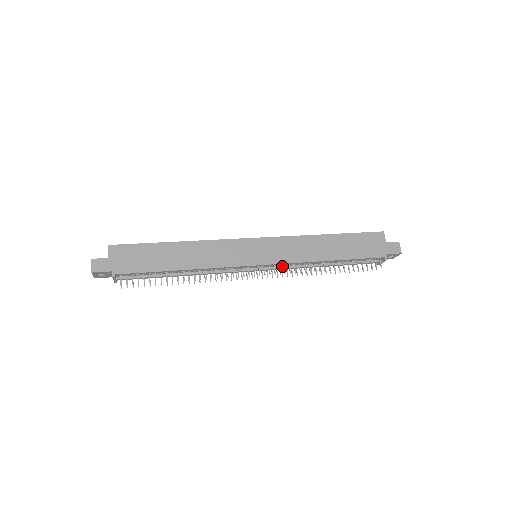
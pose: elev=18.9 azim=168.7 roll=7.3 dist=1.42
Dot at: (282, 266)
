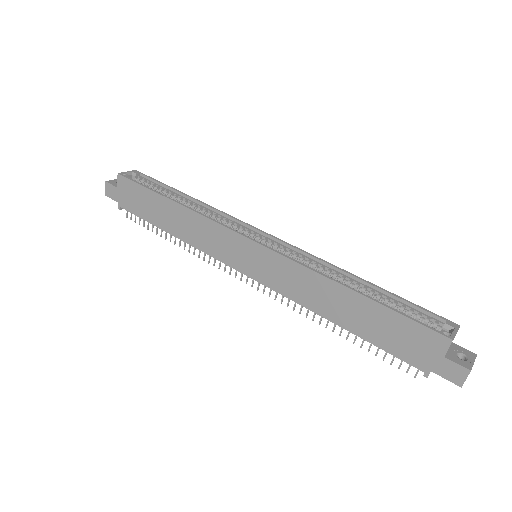
Dot at: occluded
